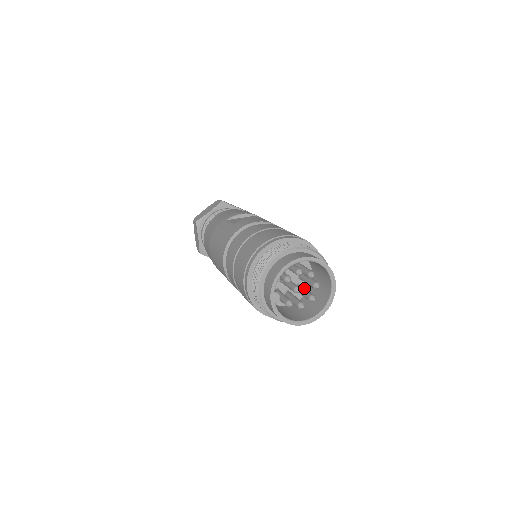
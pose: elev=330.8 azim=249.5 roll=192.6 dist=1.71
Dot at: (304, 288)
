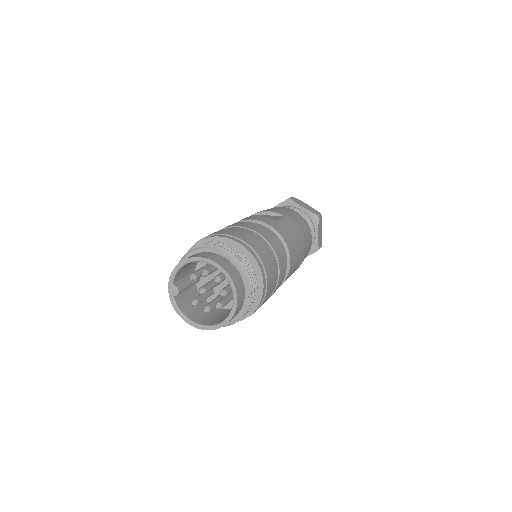
Dot at: (229, 294)
